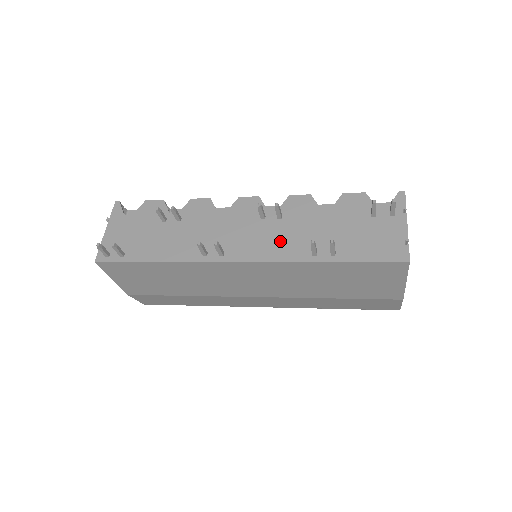
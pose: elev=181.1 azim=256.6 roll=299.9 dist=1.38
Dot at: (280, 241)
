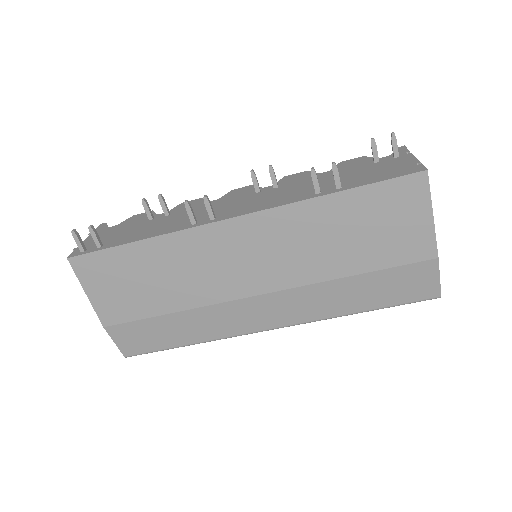
Dot at: (278, 197)
